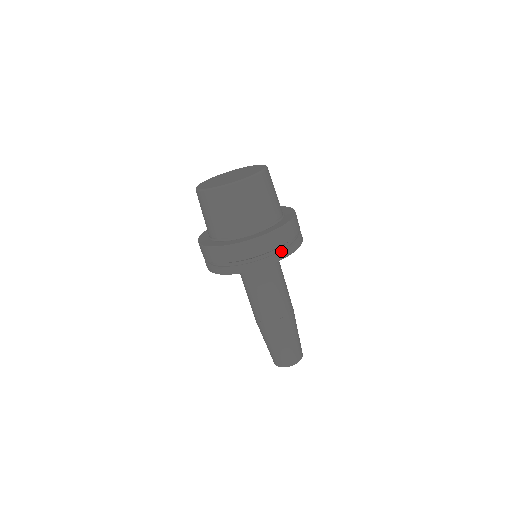
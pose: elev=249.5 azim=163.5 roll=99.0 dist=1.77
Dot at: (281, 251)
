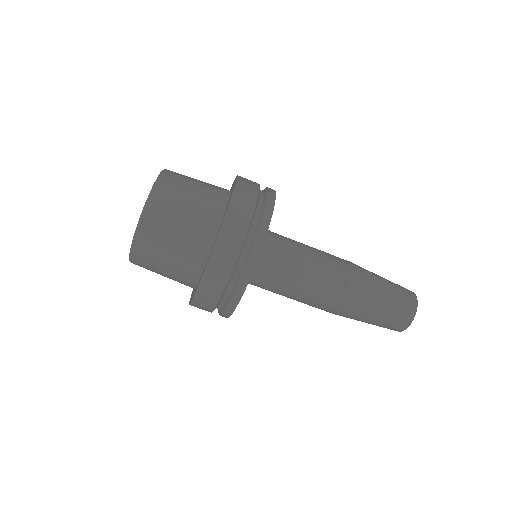
Dot at: (243, 265)
